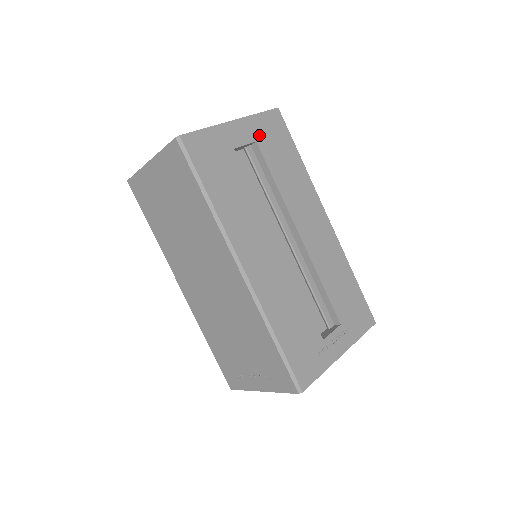
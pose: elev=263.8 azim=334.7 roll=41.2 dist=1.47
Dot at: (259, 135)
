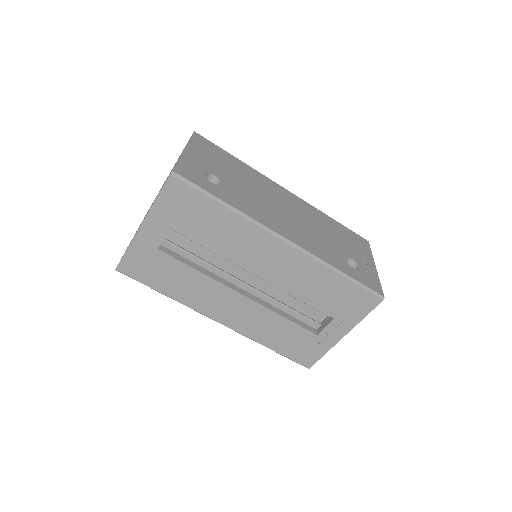
Dot at: (170, 219)
